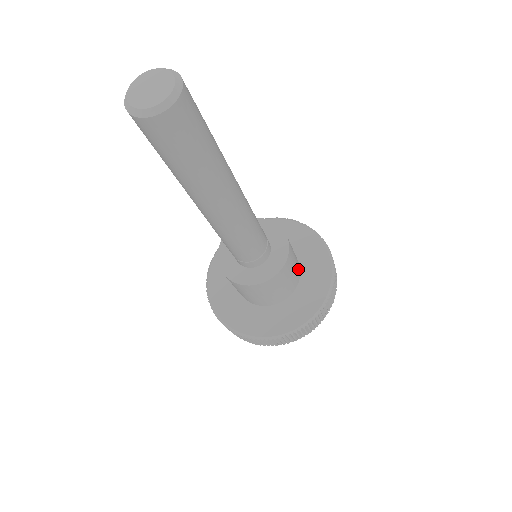
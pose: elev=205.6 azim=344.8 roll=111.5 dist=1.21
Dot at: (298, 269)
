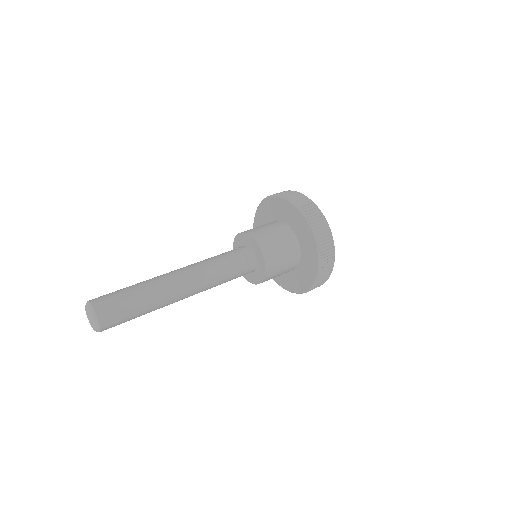
Dot at: (291, 241)
